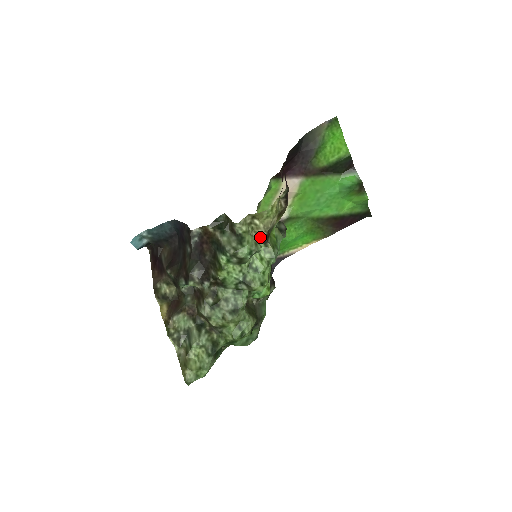
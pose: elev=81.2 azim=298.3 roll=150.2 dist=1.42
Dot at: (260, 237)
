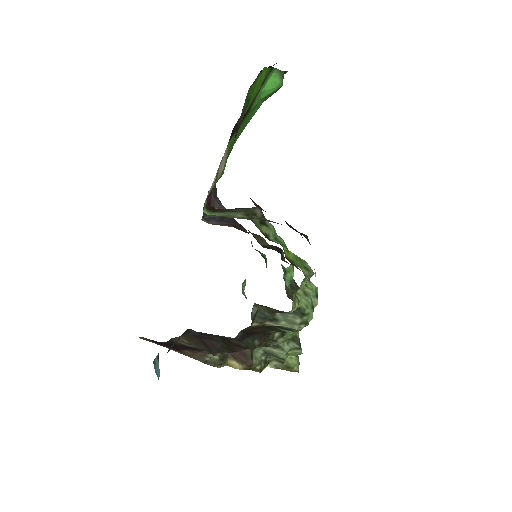
Dot at: occluded
